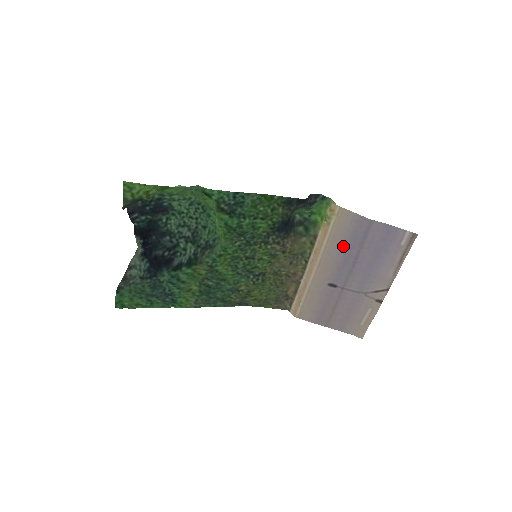
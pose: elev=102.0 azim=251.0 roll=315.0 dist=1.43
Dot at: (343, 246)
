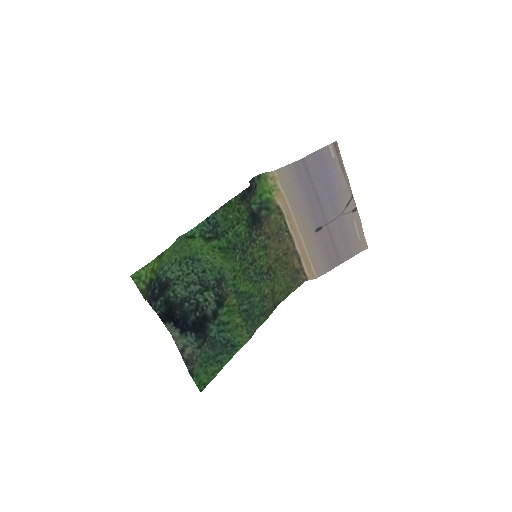
Dot at: (301, 194)
